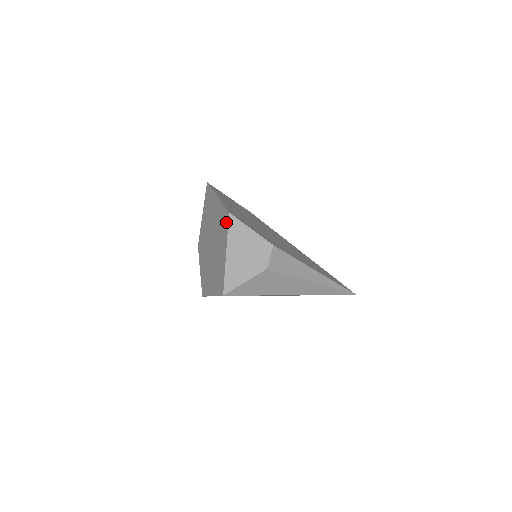
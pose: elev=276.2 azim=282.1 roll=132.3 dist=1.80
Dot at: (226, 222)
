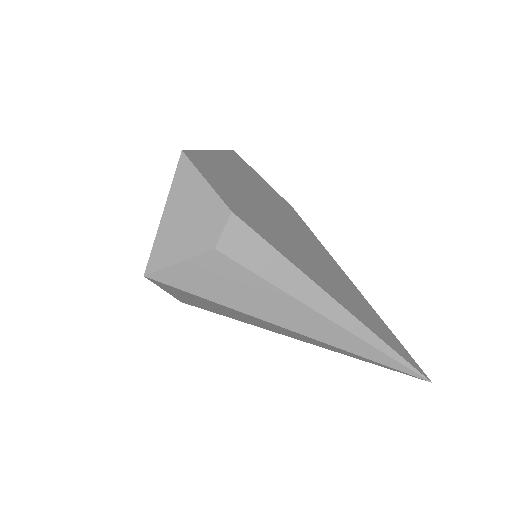
Dot at: occluded
